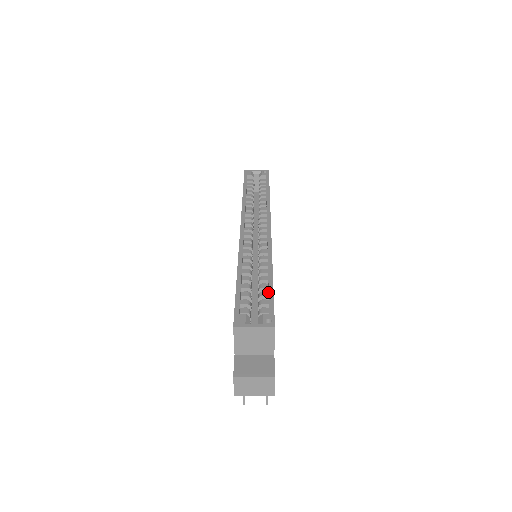
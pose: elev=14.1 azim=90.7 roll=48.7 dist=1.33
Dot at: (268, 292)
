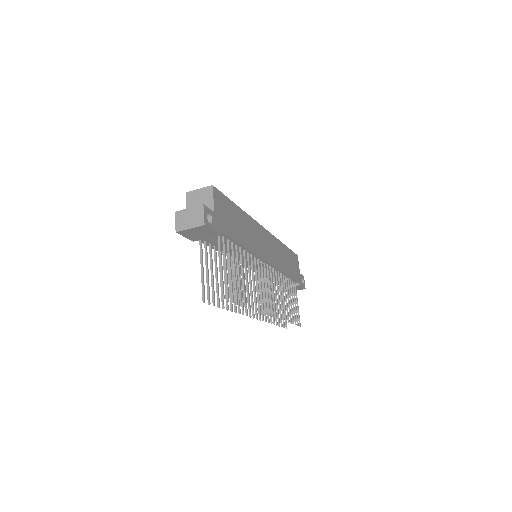
Dot at: occluded
